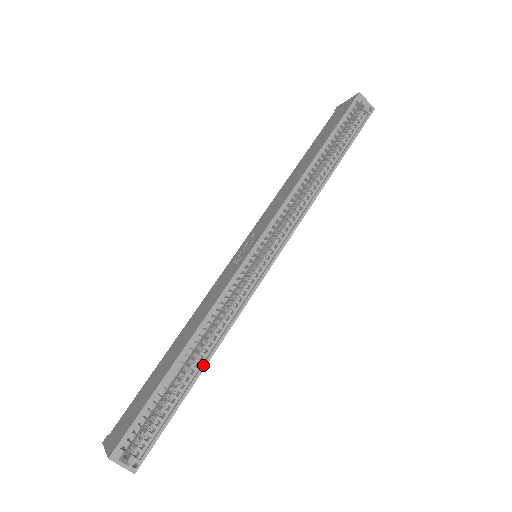
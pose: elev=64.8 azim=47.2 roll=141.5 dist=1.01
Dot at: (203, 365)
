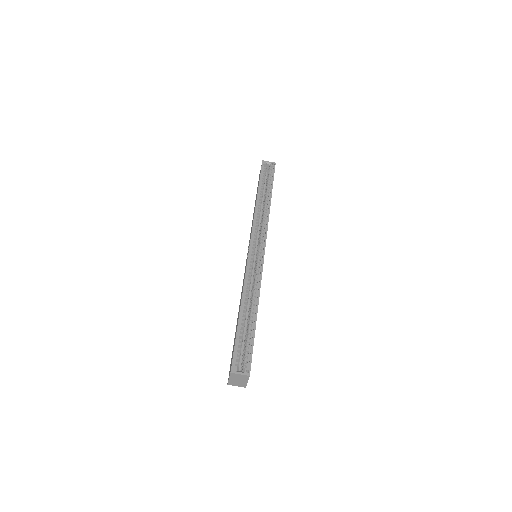
Dot at: (256, 311)
